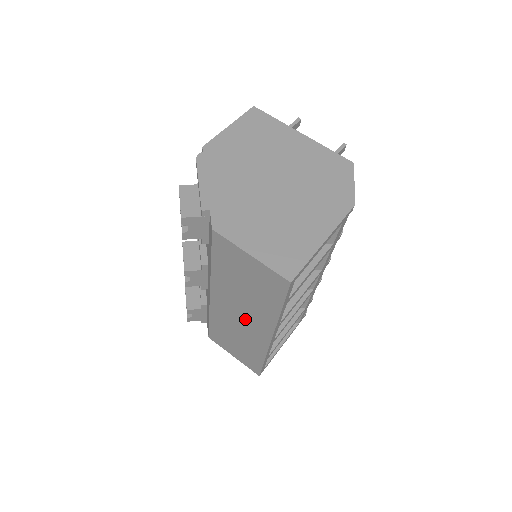
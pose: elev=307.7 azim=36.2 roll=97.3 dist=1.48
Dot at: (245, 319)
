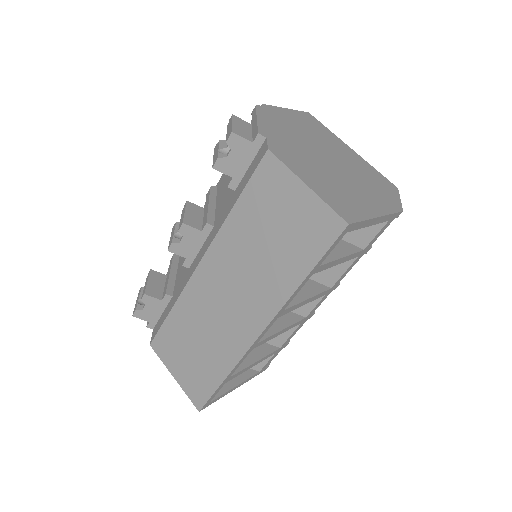
Dot at: (235, 301)
